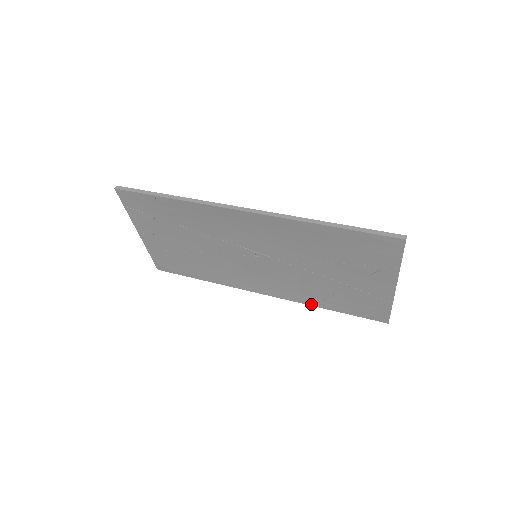
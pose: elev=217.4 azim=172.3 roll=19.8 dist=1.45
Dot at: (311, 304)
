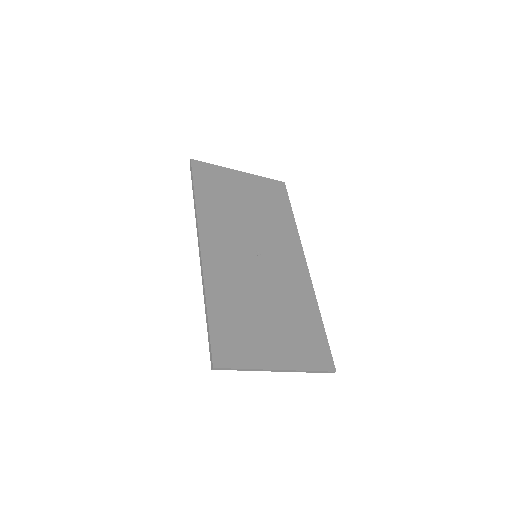
Dot at: (314, 304)
